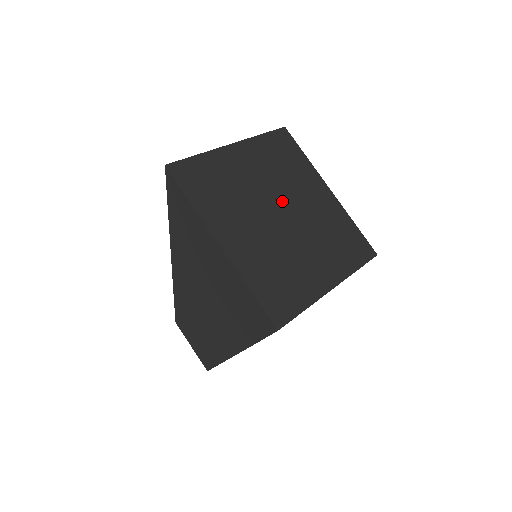
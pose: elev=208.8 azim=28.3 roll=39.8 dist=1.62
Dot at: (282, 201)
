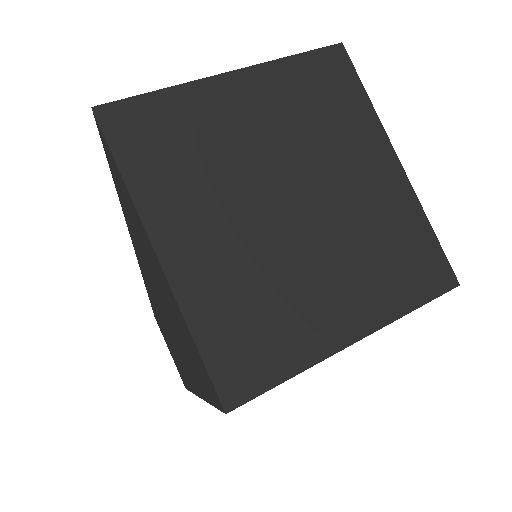
Dot at: (299, 179)
